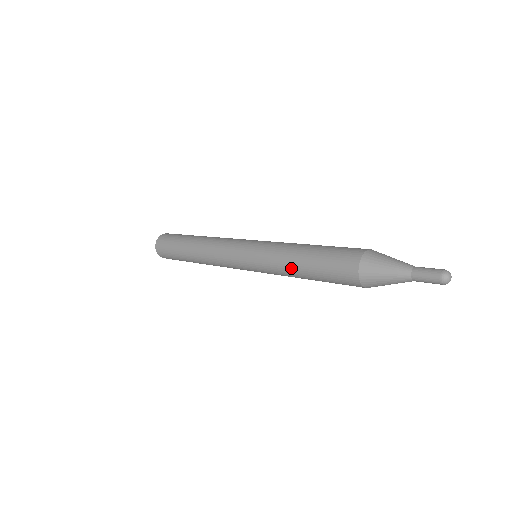
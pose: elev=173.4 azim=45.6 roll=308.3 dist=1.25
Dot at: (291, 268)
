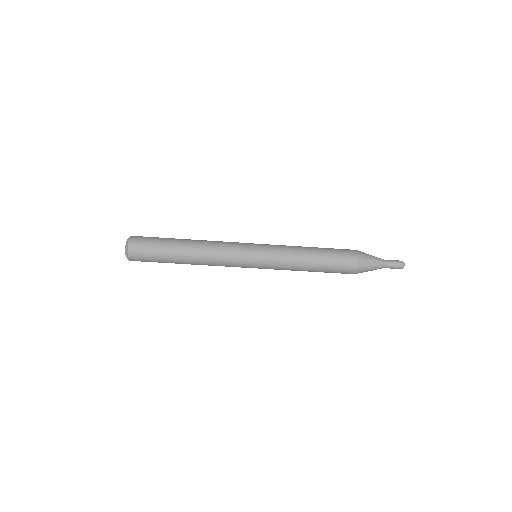
Dot at: (303, 264)
